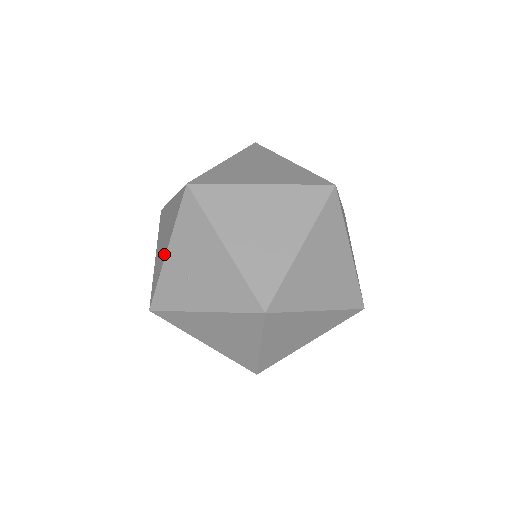
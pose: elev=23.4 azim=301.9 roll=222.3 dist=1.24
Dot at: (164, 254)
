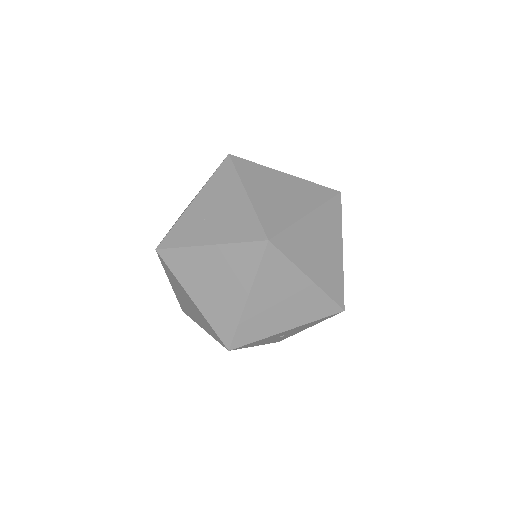
Dot at: (188, 206)
